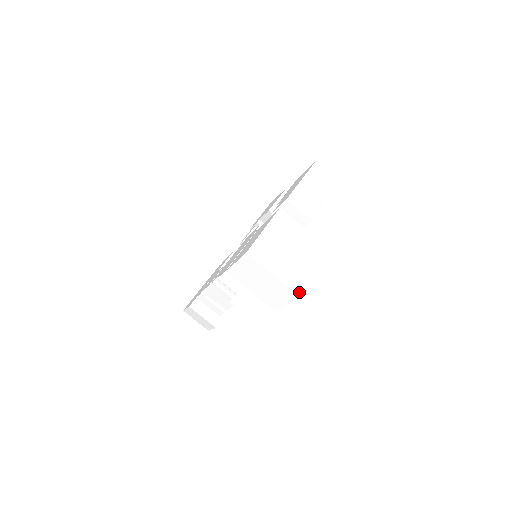
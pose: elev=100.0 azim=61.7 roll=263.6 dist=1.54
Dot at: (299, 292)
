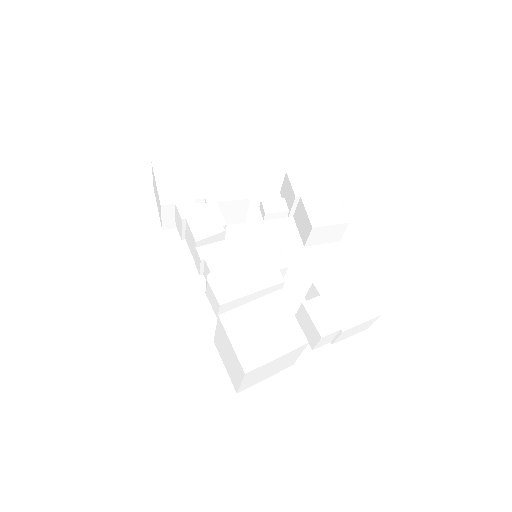
Dot at: (240, 391)
